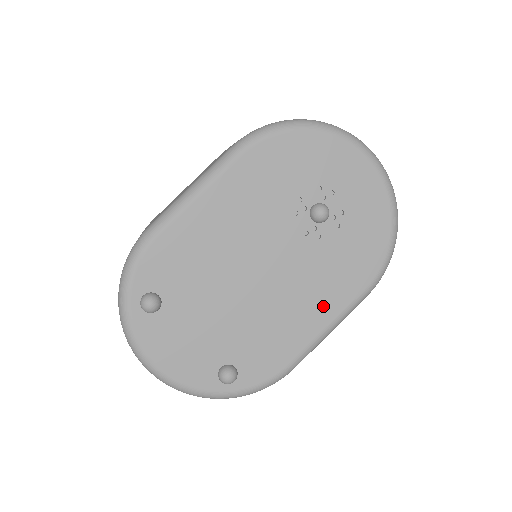
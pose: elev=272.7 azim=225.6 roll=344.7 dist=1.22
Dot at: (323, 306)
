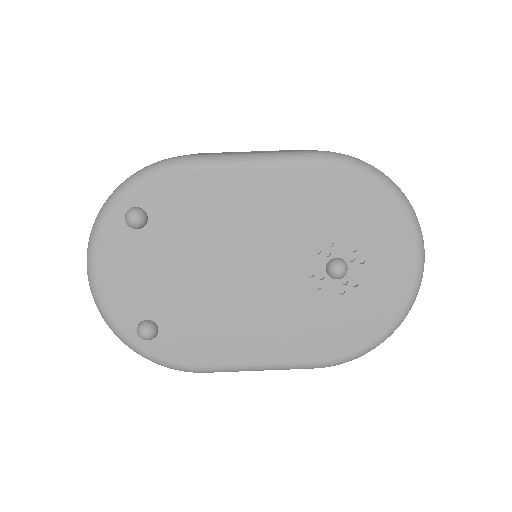
Dot at: (272, 345)
